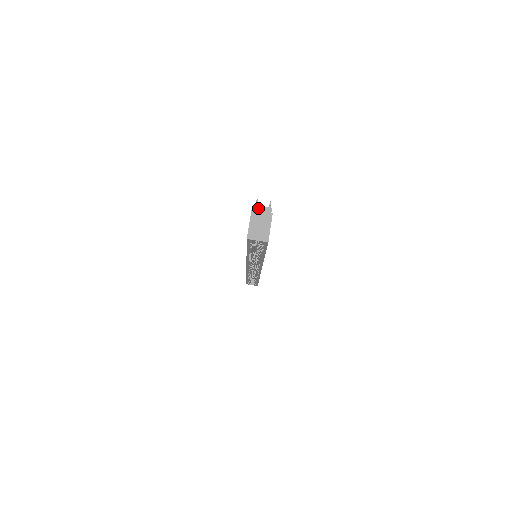
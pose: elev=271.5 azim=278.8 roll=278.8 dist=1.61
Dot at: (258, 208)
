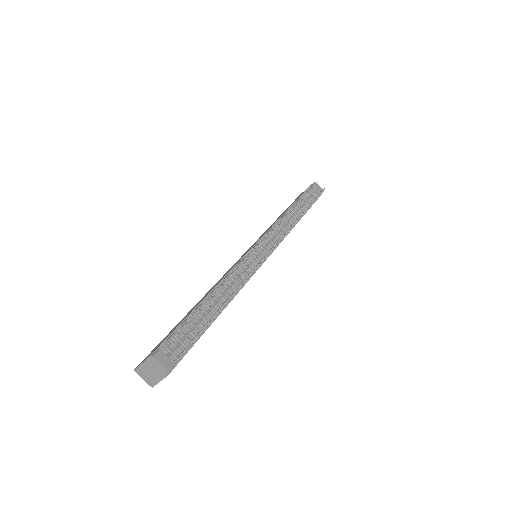
Dot at: (156, 361)
